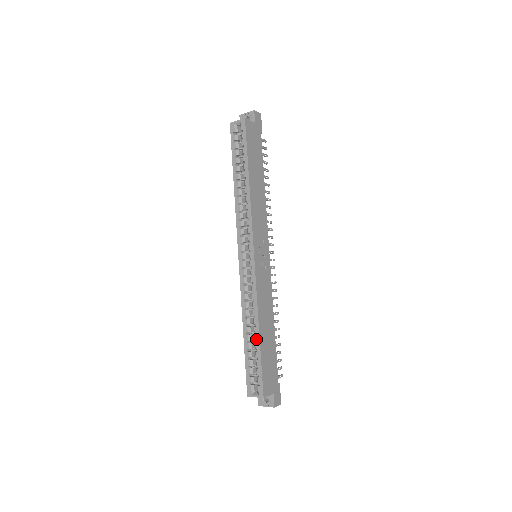
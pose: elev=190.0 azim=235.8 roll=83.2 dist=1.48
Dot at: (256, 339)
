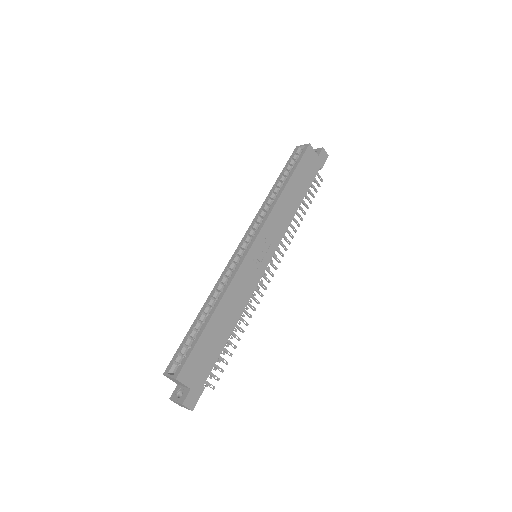
Dot at: (207, 319)
